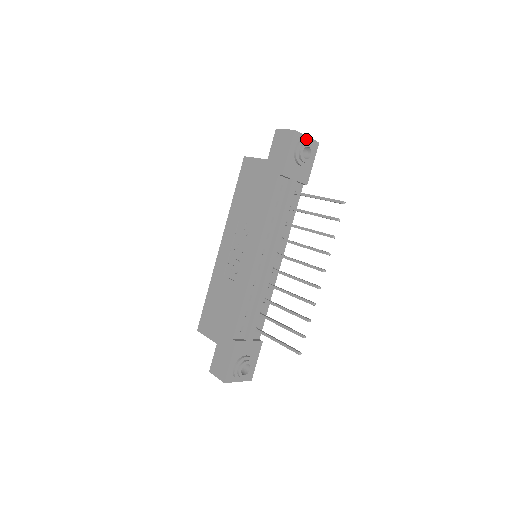
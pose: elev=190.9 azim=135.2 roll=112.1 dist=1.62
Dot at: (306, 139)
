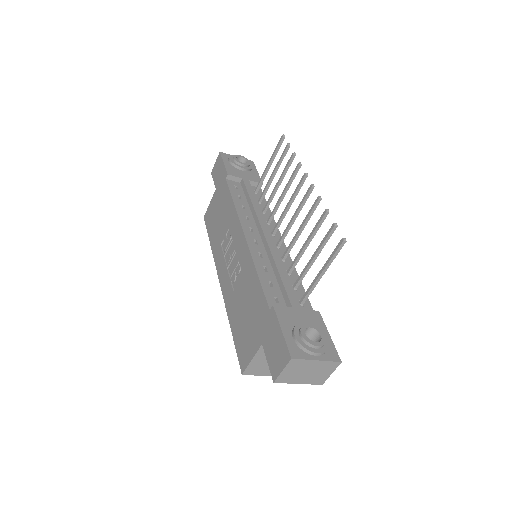
Dot at: occluded
